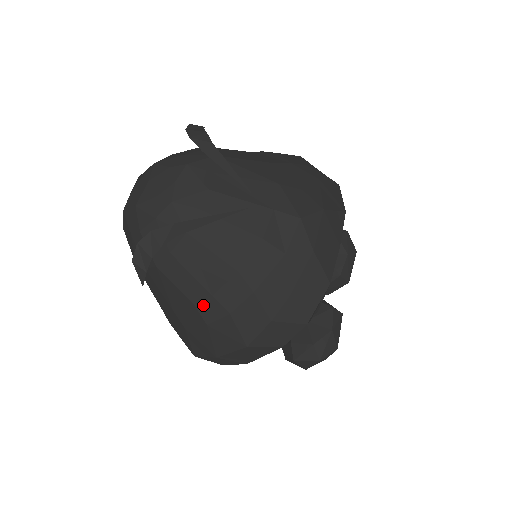
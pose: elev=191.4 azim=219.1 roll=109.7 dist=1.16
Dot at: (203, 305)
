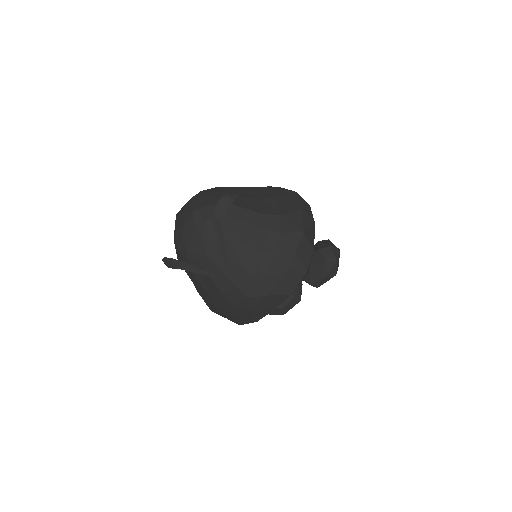
Dot at: (196, 287)
